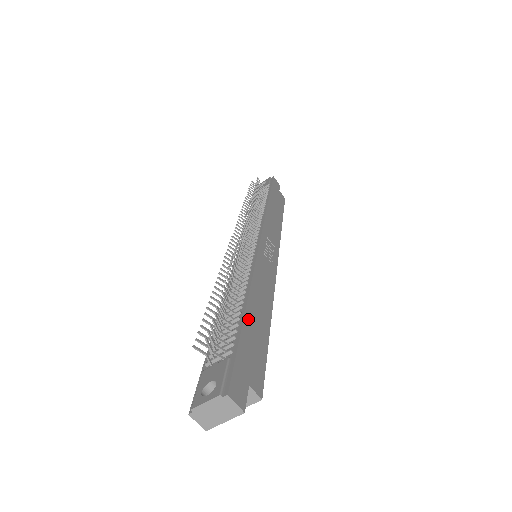
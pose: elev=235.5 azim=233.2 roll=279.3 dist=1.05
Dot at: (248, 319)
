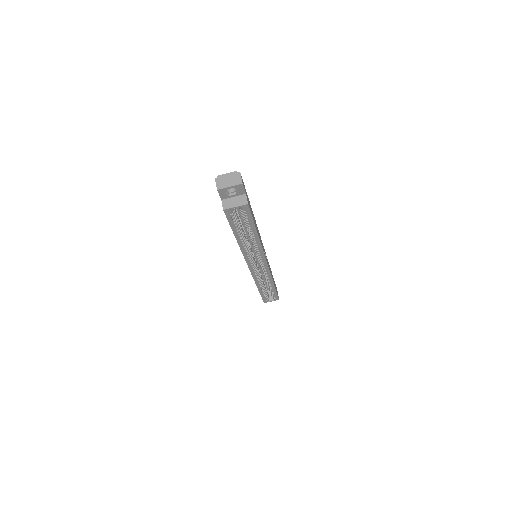
Dot at: (251, 209)
